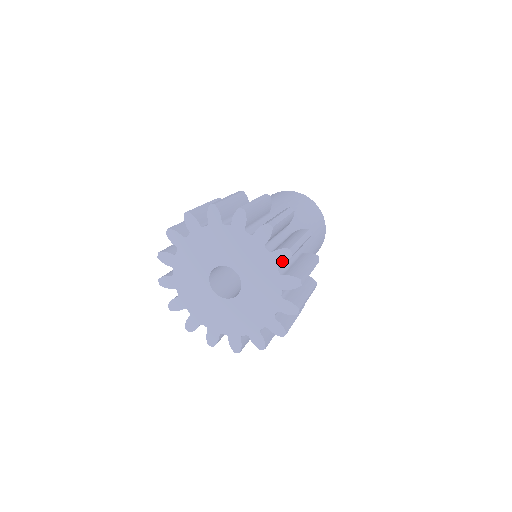
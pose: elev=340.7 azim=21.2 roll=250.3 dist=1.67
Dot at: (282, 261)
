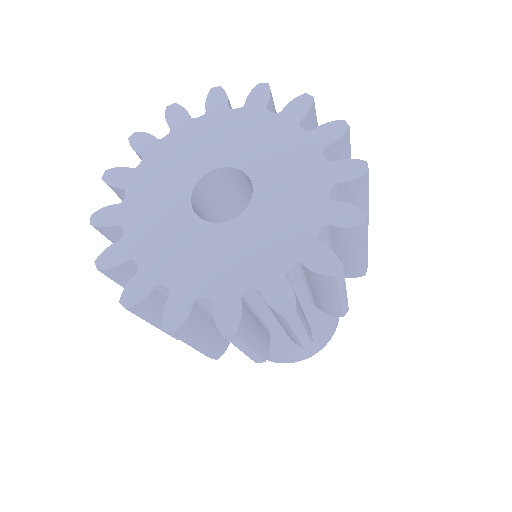
Dot at: (264, 100)
